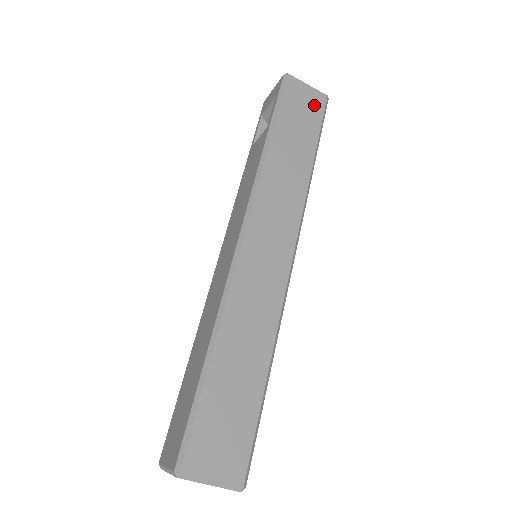
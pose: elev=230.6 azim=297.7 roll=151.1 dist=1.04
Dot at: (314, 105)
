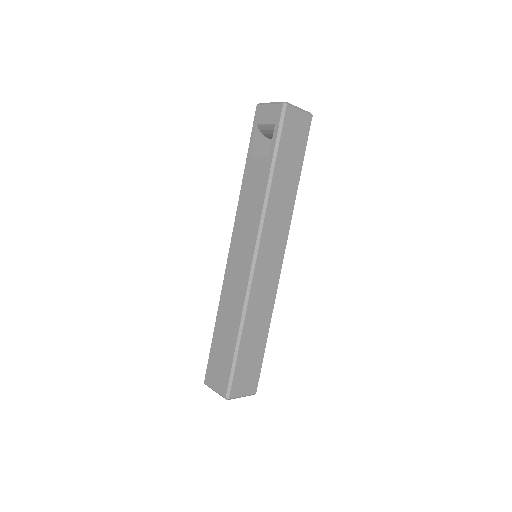
Dot at: (303, 130)
